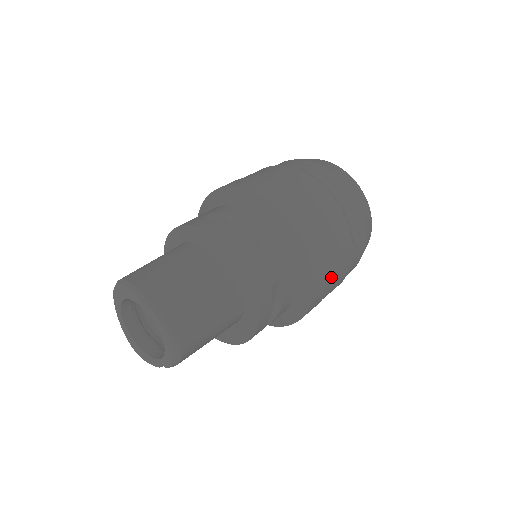
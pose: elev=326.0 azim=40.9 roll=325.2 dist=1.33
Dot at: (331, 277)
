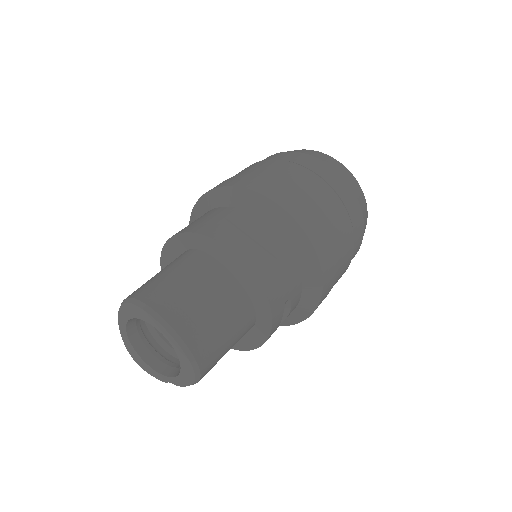
Dot at: (333, 285)
